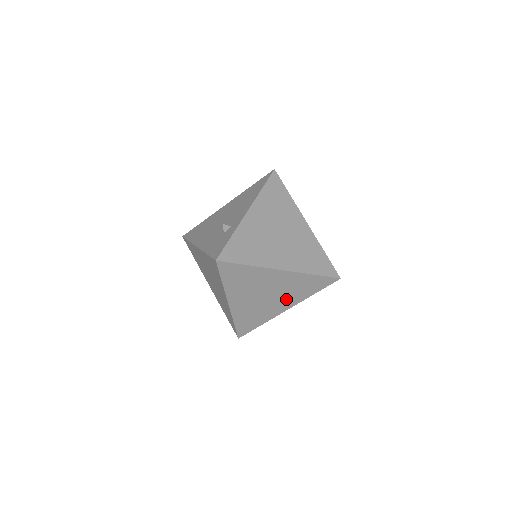
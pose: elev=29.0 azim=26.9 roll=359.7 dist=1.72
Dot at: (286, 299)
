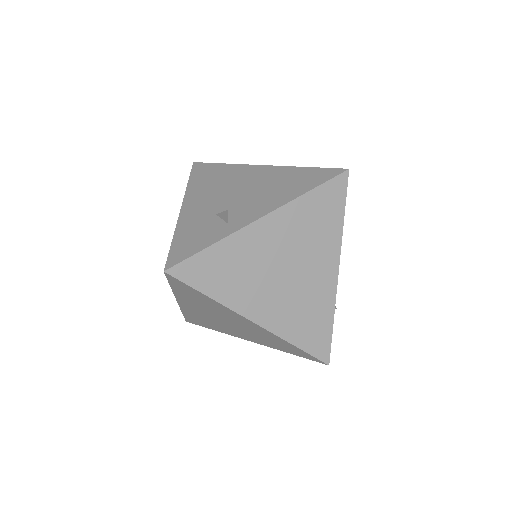
Dot at: (252, 336)
